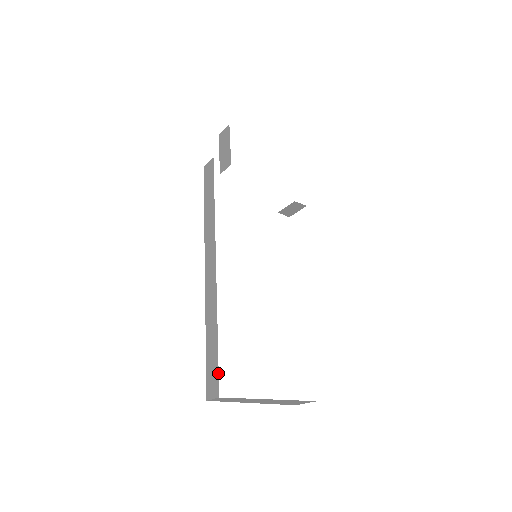
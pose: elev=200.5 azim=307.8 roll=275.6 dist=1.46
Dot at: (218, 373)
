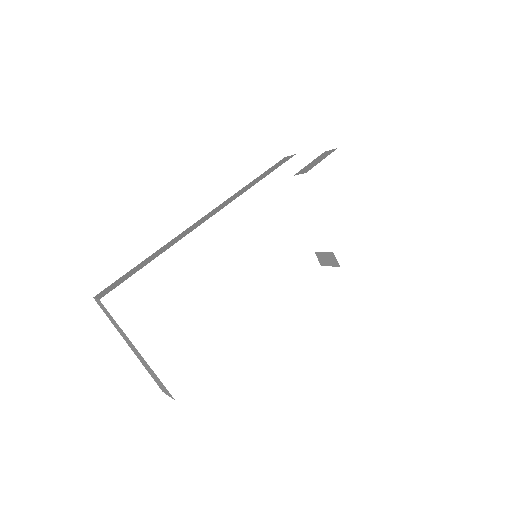
Dot at: (119, 284)
